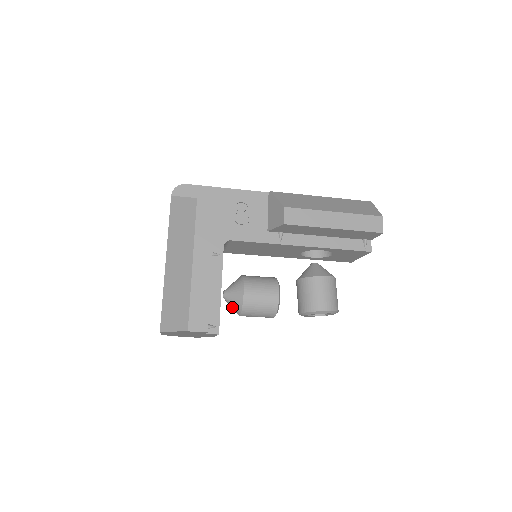
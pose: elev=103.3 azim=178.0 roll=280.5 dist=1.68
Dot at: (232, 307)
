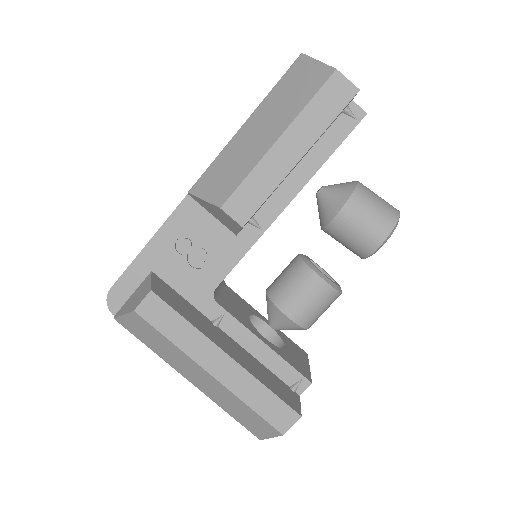
Dot at: occluded
